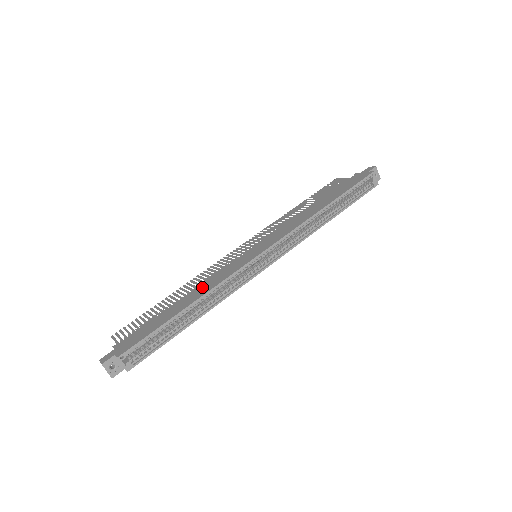
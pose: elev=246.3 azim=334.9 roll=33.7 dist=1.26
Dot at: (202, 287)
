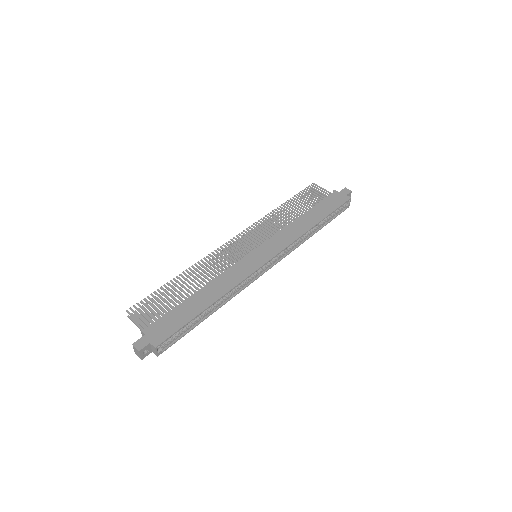
Dot at: (218, 284)
